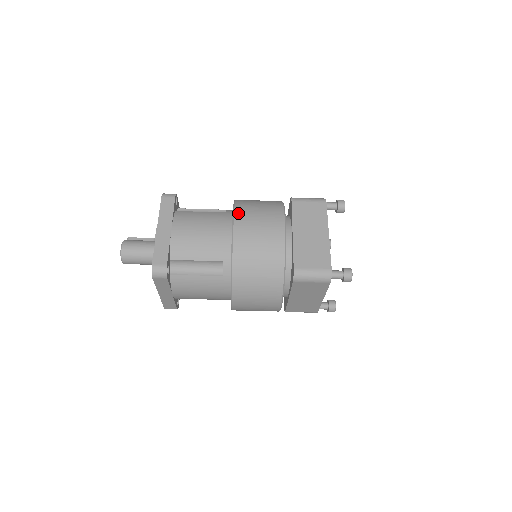
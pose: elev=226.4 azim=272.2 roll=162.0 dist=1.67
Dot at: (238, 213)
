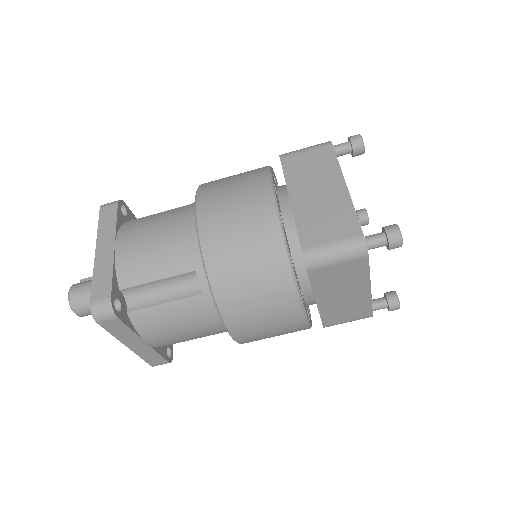
Dot at: (201, 195)
